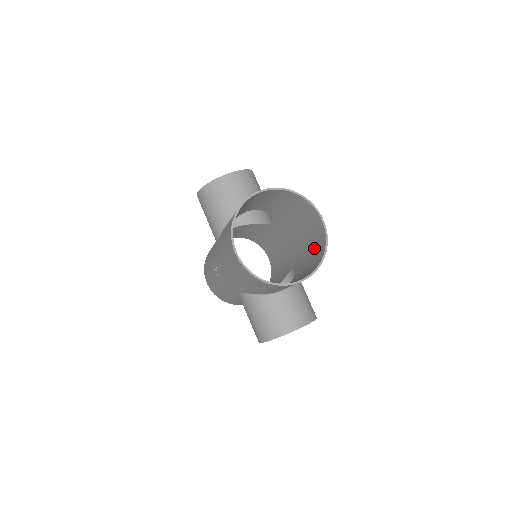
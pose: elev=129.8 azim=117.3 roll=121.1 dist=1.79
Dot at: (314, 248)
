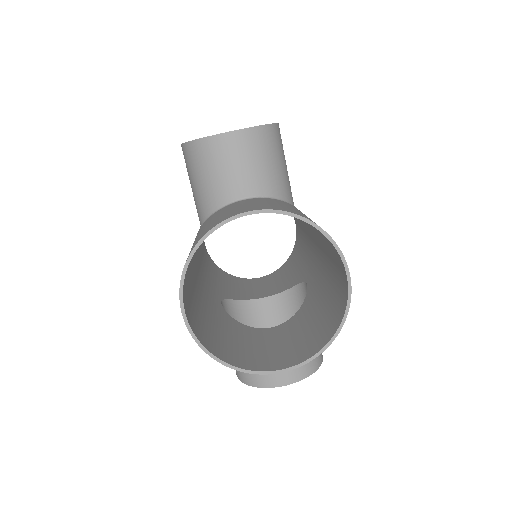
Dot at: (331, 298)
